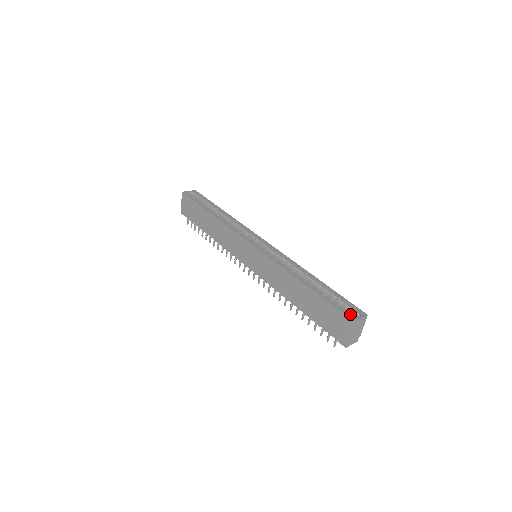
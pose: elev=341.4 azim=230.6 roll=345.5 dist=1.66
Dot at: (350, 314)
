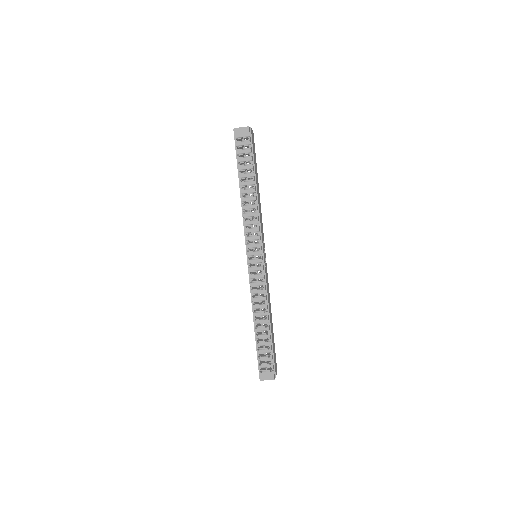
Dot at: occluded
